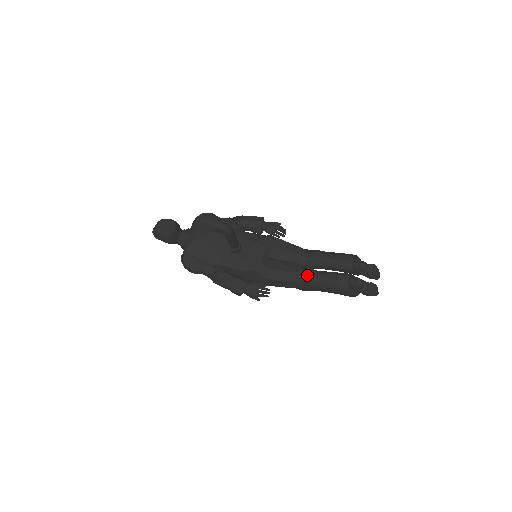
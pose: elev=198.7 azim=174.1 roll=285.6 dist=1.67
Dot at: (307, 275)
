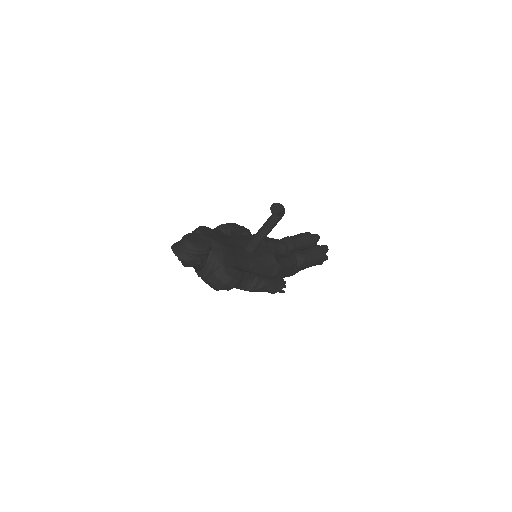
Dot at: (300, 255)
